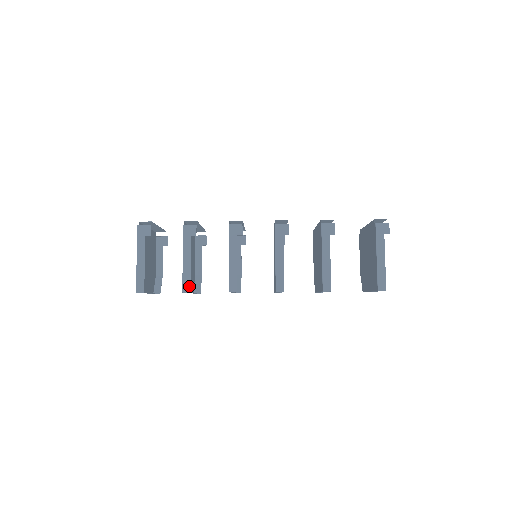
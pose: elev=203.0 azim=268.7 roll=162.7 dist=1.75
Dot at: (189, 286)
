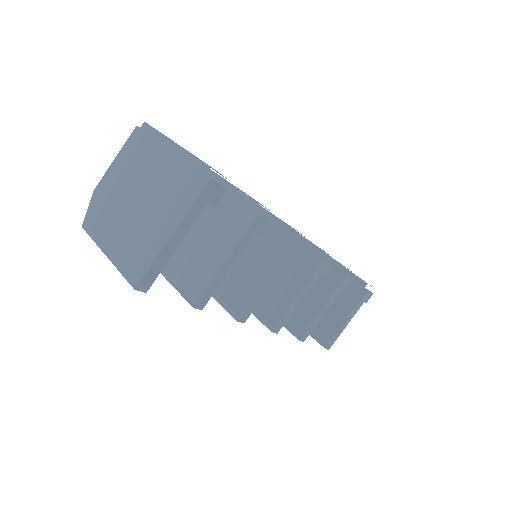
Dot at: (206, 302)
